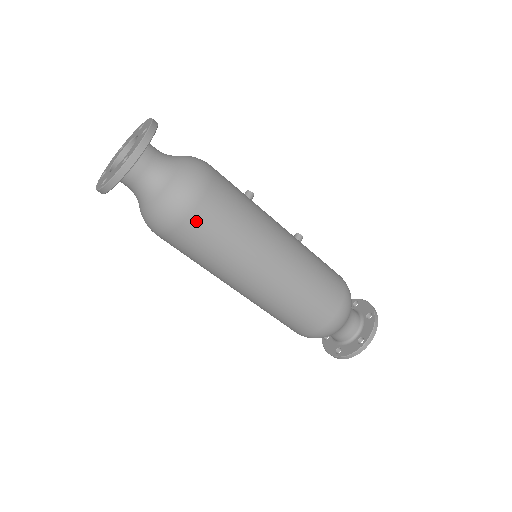
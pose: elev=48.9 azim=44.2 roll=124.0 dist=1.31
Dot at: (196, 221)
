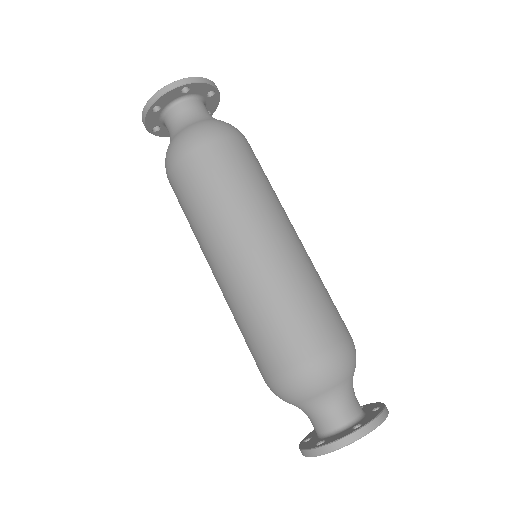
Dot at: (250, 148)
